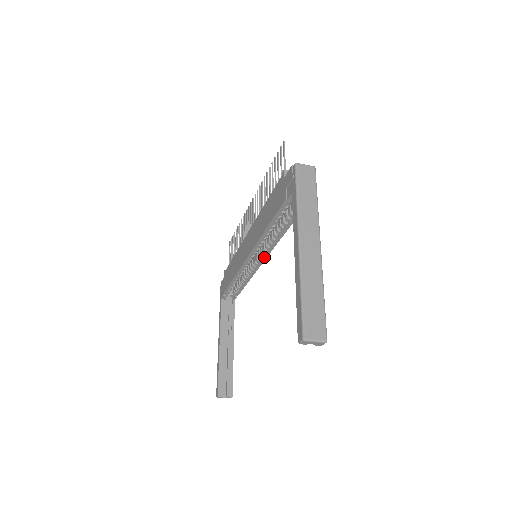
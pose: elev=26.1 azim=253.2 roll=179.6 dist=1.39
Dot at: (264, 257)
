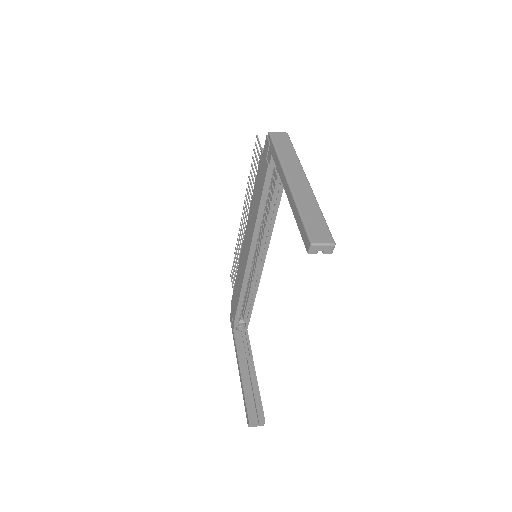
Dot at: (264, 254)
